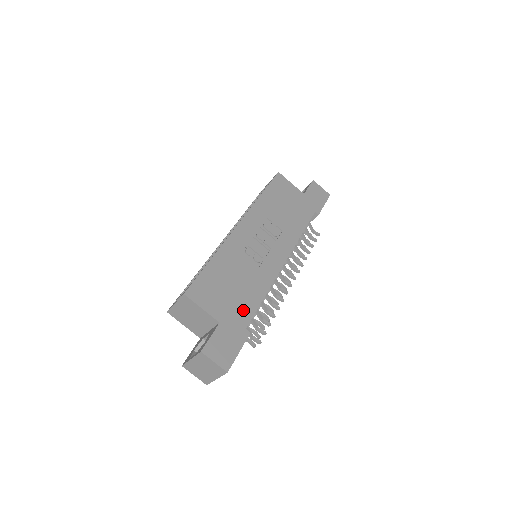
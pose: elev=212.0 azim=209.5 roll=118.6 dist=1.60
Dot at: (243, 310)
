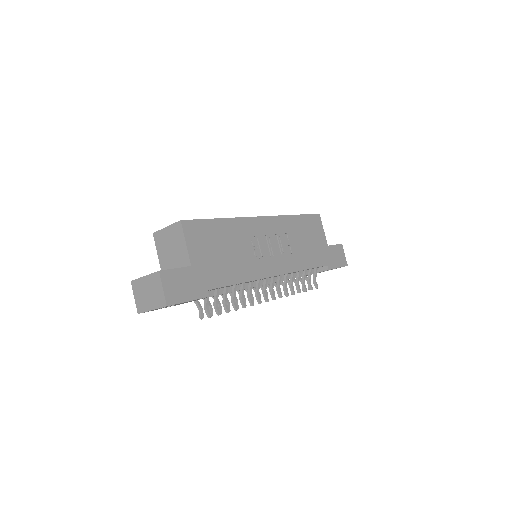
Dot at: (217, 275)
